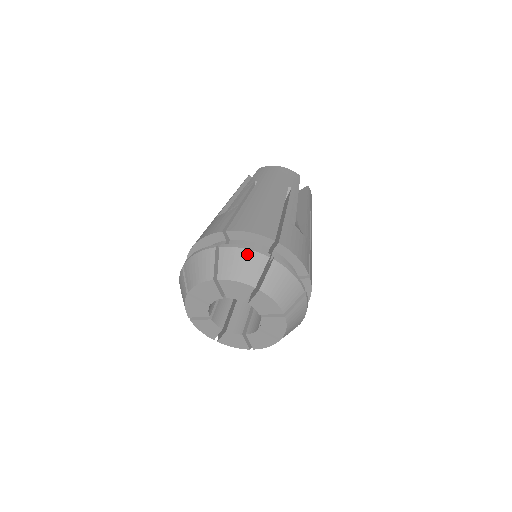
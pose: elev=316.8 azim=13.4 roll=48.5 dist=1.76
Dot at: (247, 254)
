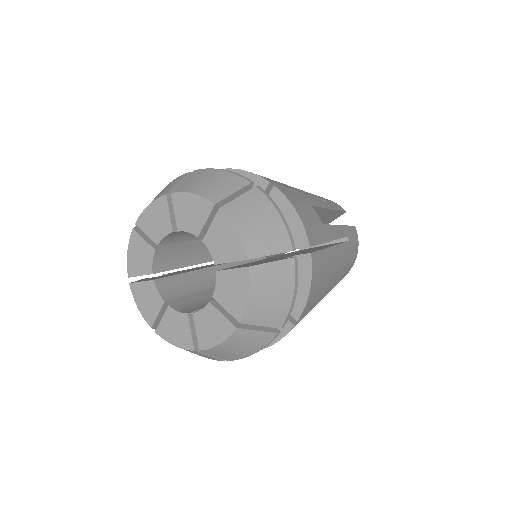
Dot at: (223, 174)
